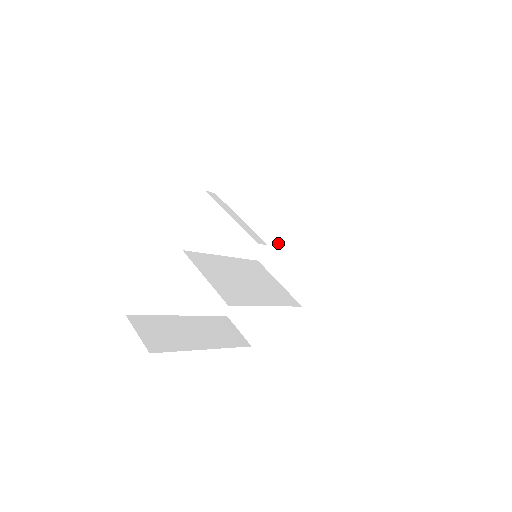
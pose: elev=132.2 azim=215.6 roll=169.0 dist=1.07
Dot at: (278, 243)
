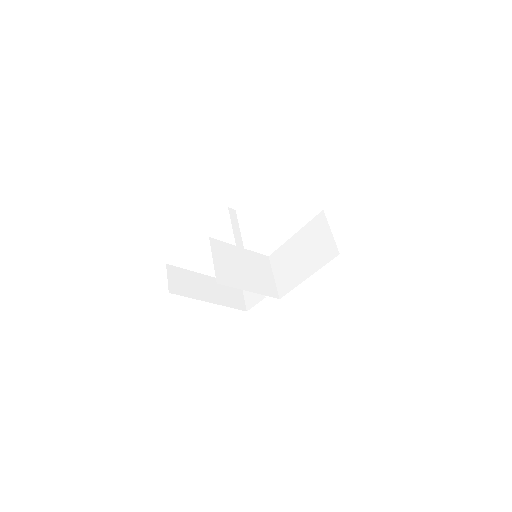
Dot at: (283, 250)
